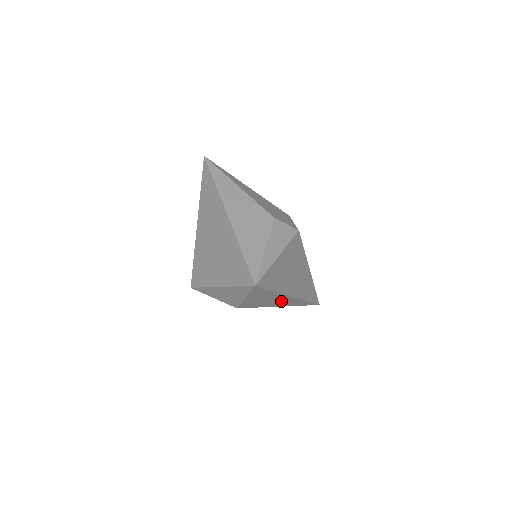
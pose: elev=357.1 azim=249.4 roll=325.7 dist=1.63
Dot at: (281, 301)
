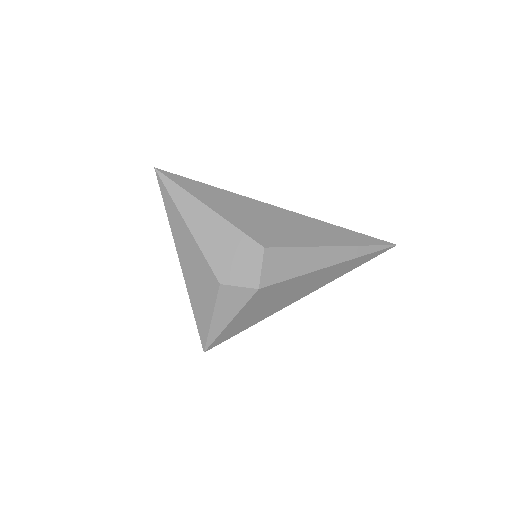
Dot at: occluded
